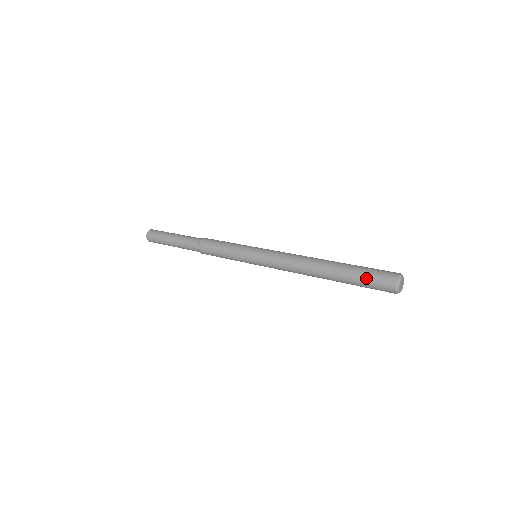
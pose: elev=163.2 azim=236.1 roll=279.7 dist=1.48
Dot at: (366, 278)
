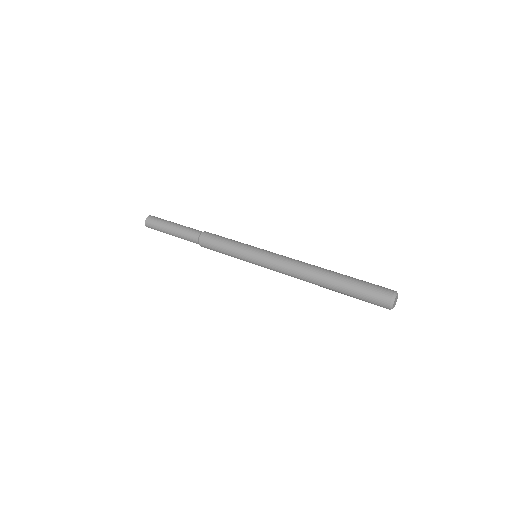
Dot at: (362, 300)
